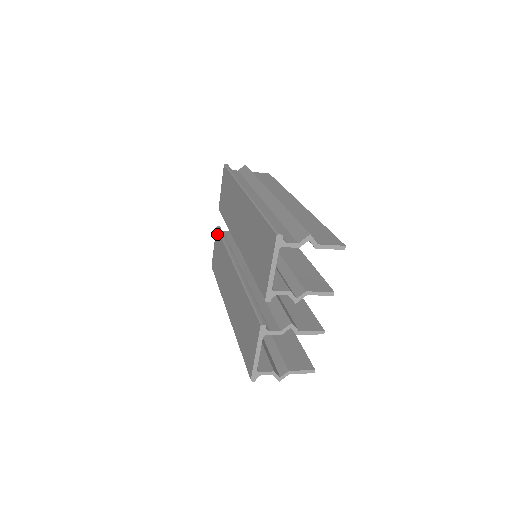
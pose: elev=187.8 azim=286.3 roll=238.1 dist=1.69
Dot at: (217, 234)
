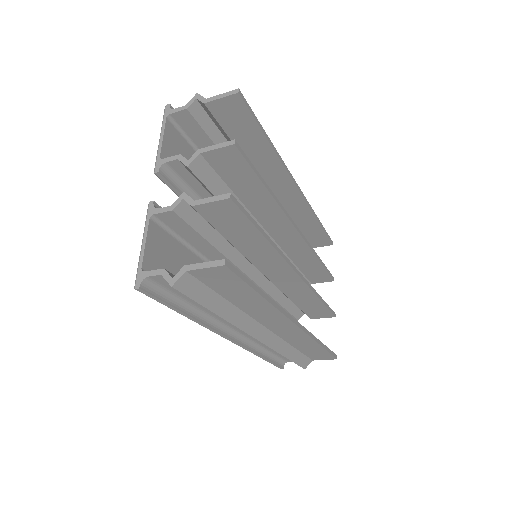
Dot at: occluded
